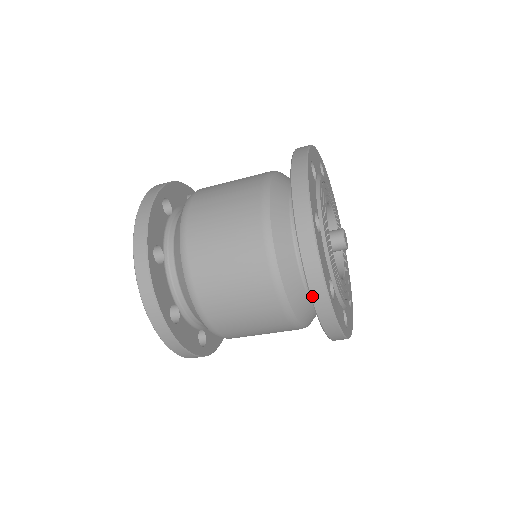
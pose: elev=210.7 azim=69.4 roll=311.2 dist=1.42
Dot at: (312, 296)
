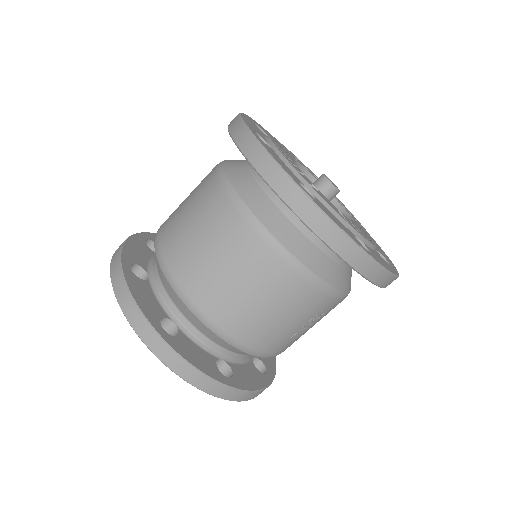
Dot at: (278, 193)
